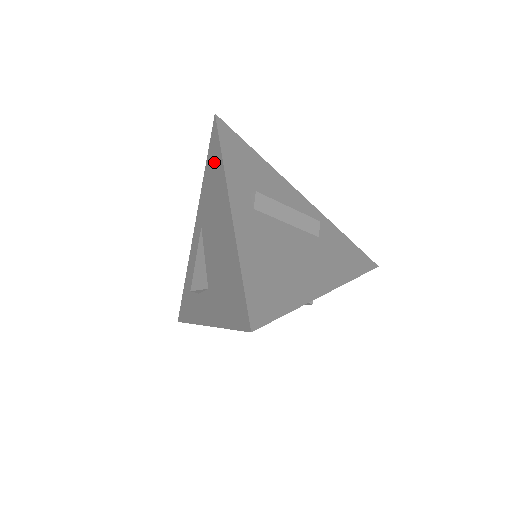
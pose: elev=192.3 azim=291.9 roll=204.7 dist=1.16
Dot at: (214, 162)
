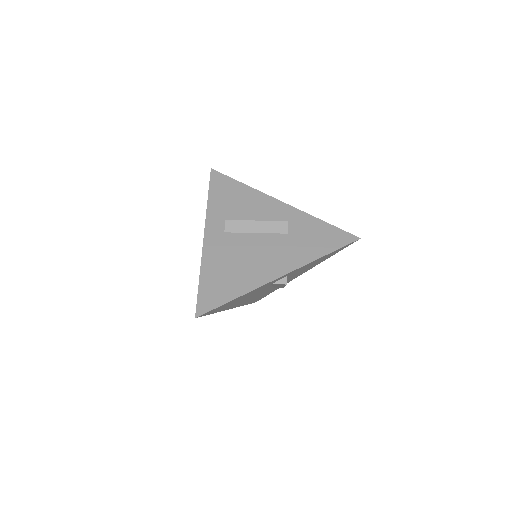
Dot at: occluded
